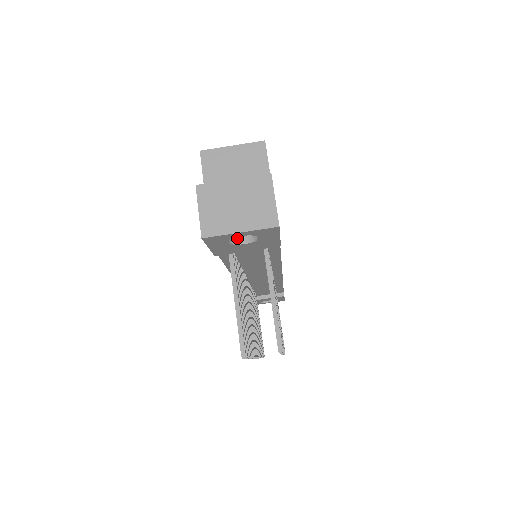
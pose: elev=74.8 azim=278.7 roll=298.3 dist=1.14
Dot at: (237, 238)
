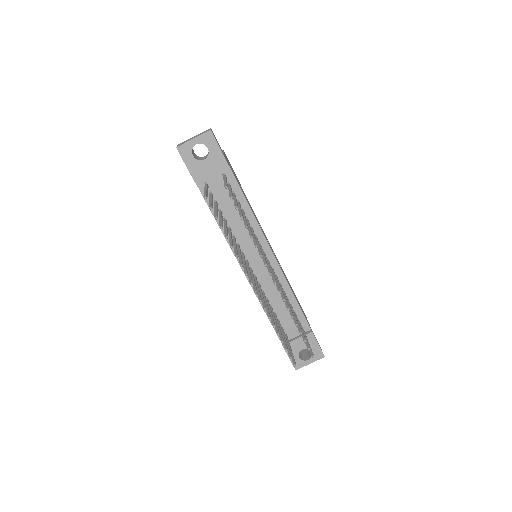
Dot at: (201, 160)
